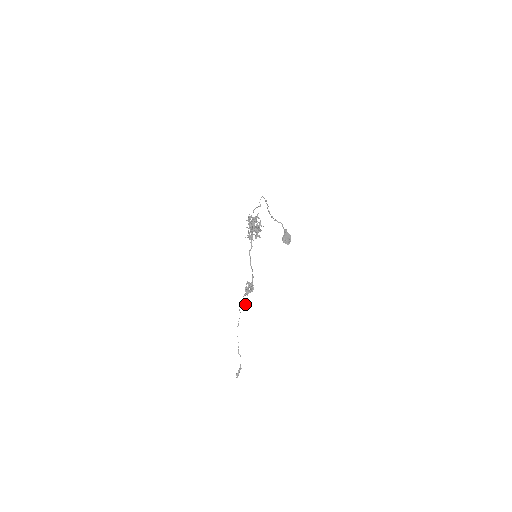
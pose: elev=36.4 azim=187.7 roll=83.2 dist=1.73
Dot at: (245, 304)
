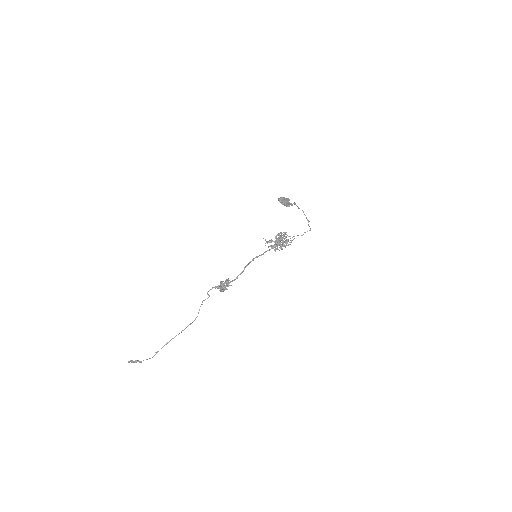
Dot at: (207, 298)
